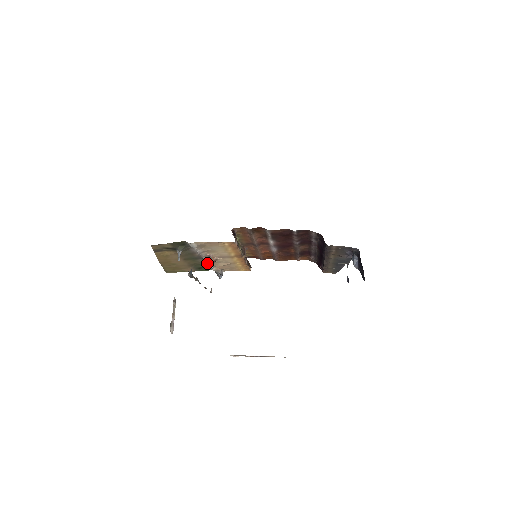
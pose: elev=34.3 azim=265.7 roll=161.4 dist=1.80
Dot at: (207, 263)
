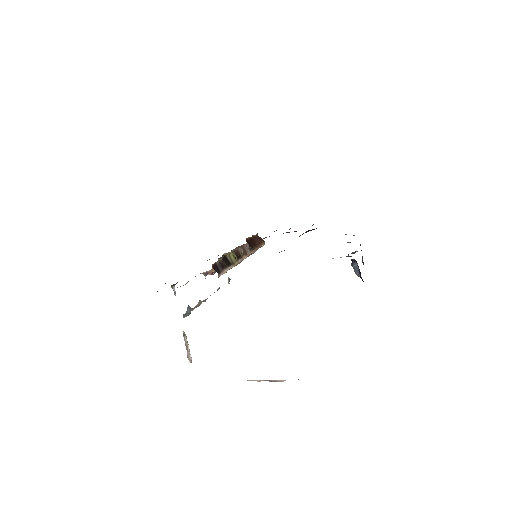
Dot at: occluded
